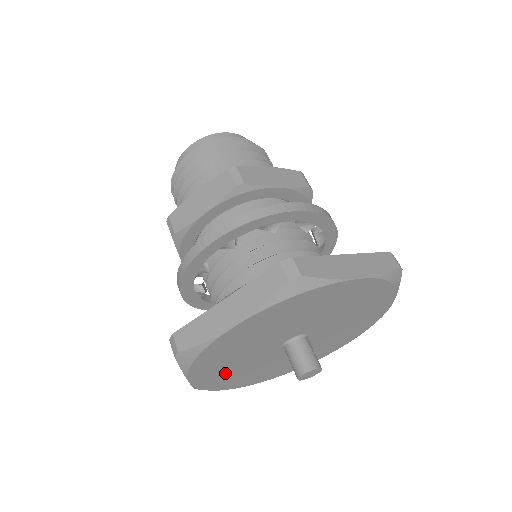
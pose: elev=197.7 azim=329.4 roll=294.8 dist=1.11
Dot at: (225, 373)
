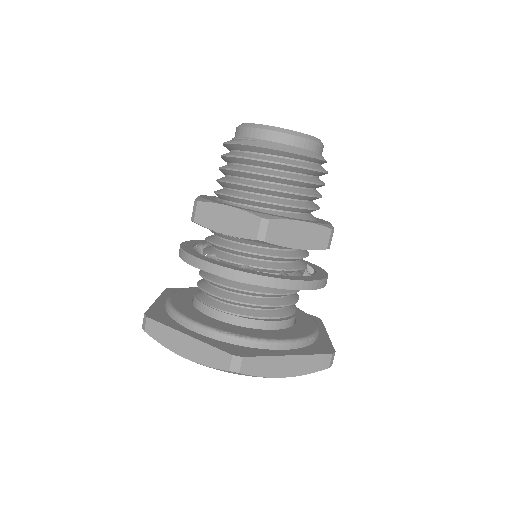
Dot at: occluded
